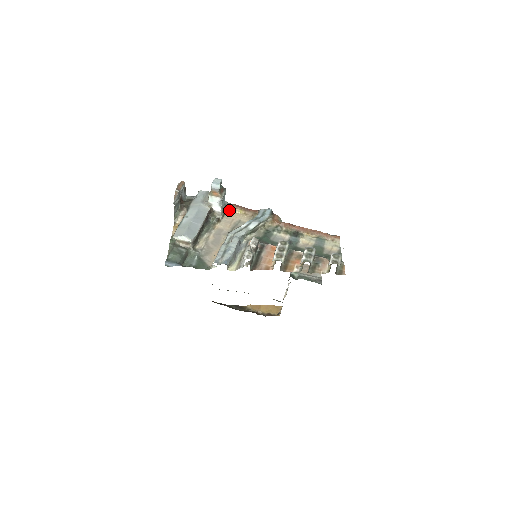
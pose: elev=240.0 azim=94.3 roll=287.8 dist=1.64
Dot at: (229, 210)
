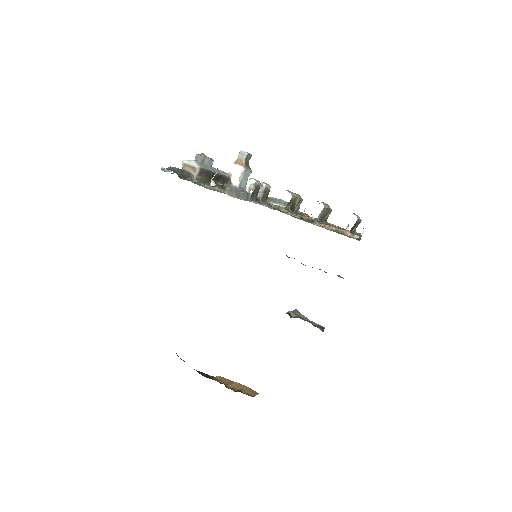
Dot at: occluded
